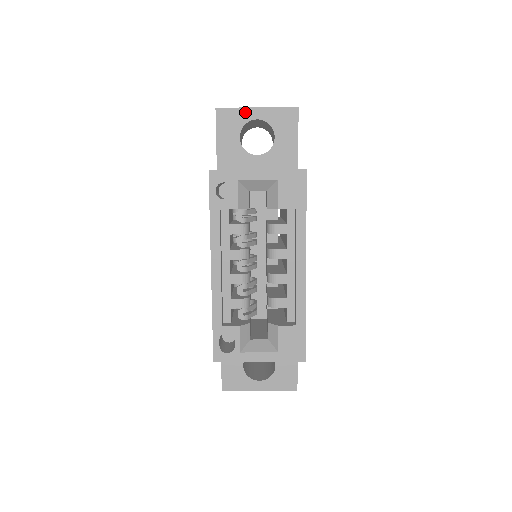
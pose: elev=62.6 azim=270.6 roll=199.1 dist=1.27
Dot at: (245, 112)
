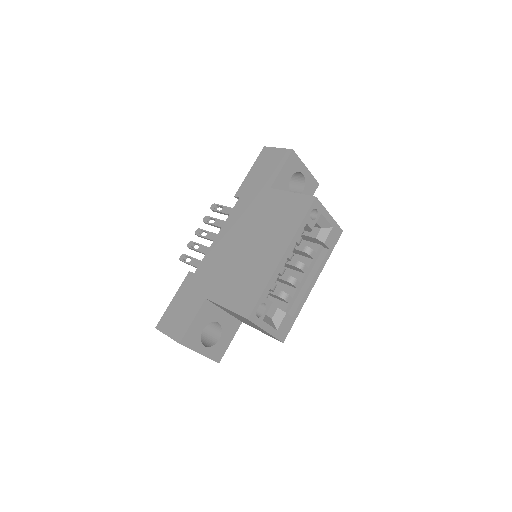
Dot at: (301, 165)
